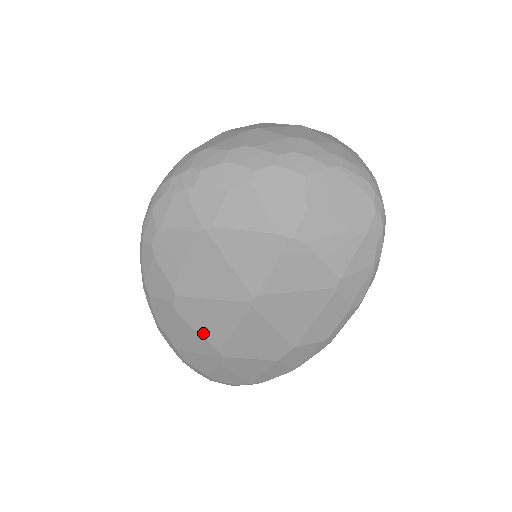
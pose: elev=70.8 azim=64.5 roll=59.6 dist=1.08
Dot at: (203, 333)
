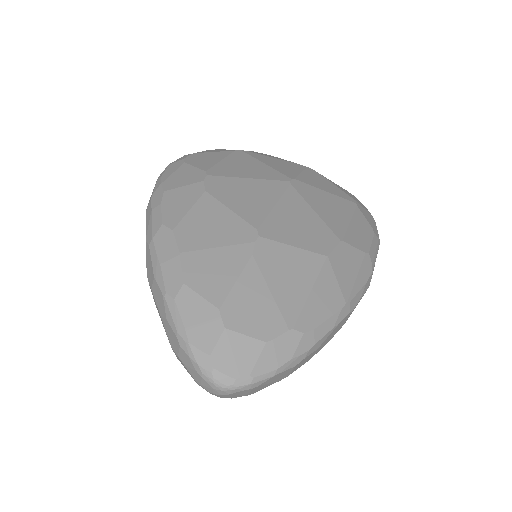
Dot at: (235, 209)
